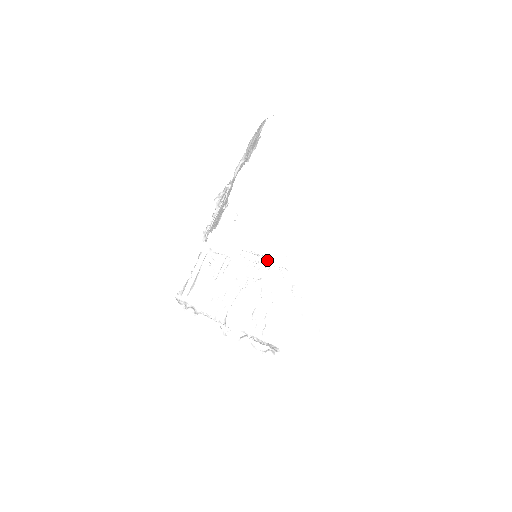
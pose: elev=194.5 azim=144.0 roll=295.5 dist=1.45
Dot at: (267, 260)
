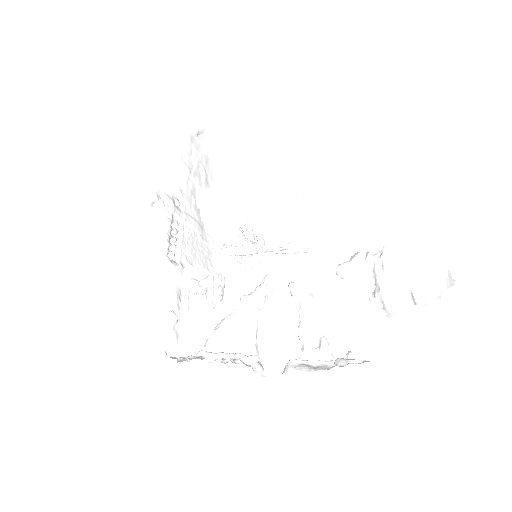
Dot at: (245, 229)
